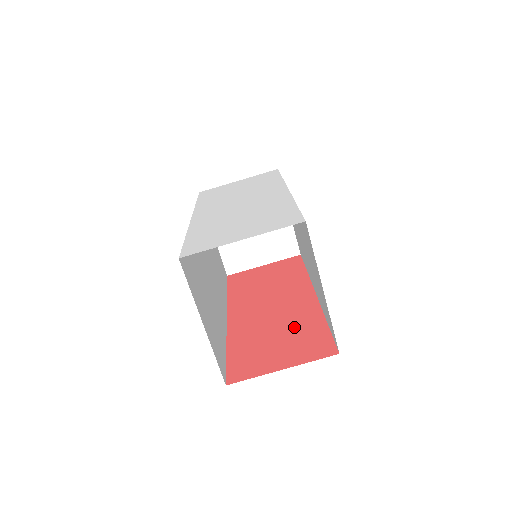
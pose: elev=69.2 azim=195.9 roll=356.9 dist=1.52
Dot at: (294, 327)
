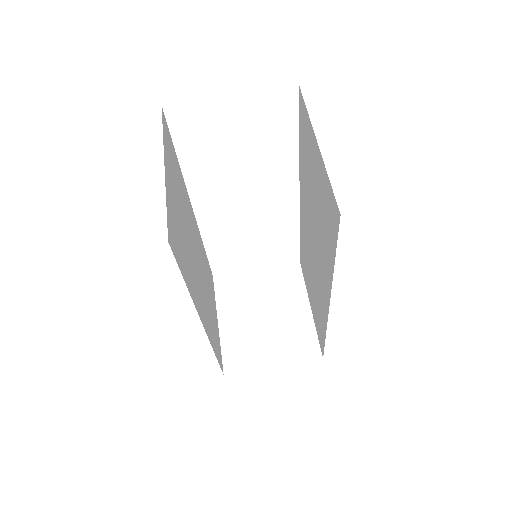
Dot at: occluded
